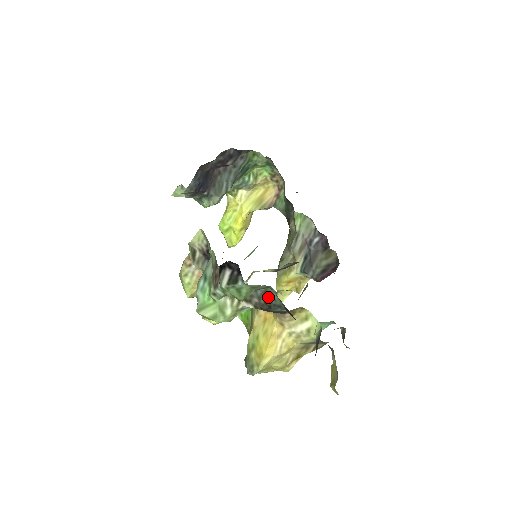
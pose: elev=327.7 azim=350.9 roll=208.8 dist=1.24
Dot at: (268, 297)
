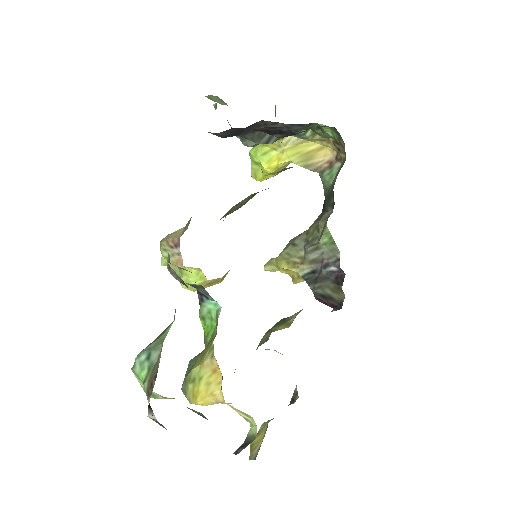
Dot at: (204, 417)
